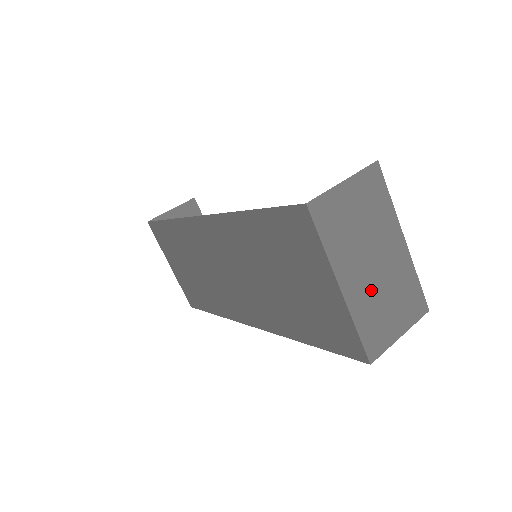
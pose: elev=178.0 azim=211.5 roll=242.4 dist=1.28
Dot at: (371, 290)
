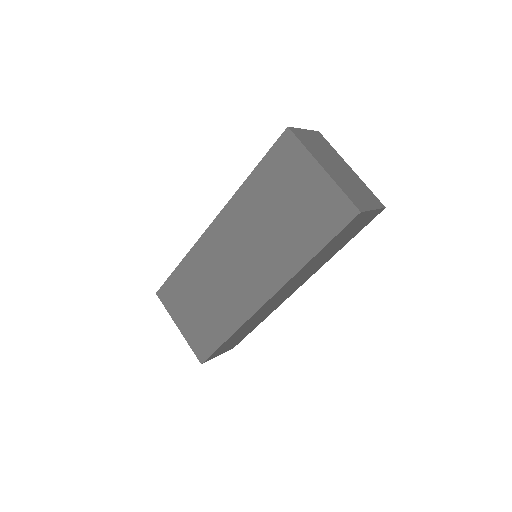
Dot at: (342, 178)
